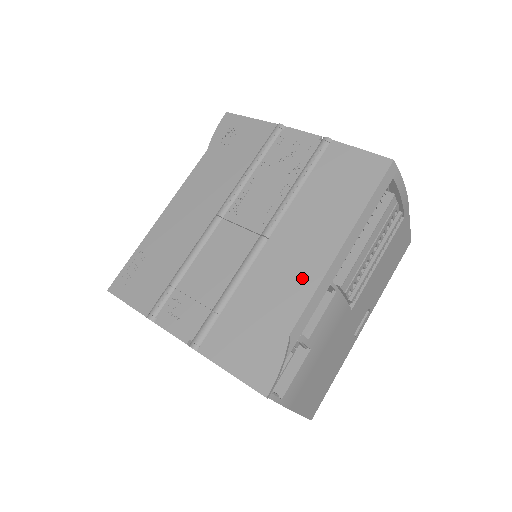
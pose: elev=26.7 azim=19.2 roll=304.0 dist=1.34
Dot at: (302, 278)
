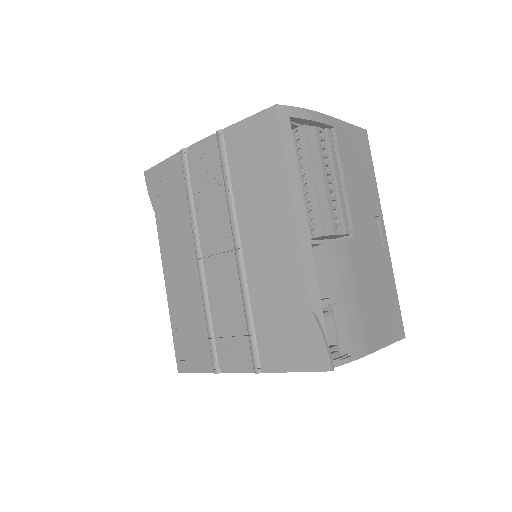
Dot at: (286, 259)
